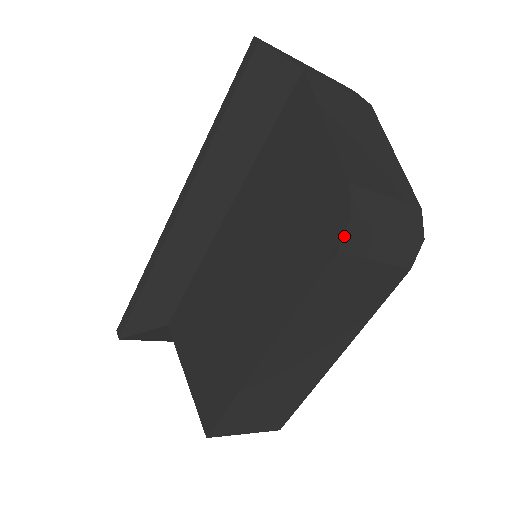
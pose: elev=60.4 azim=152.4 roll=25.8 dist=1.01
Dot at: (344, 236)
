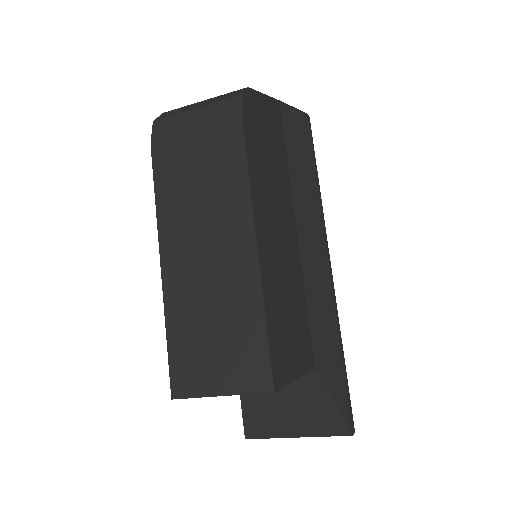
Dot at: (153, 133)
